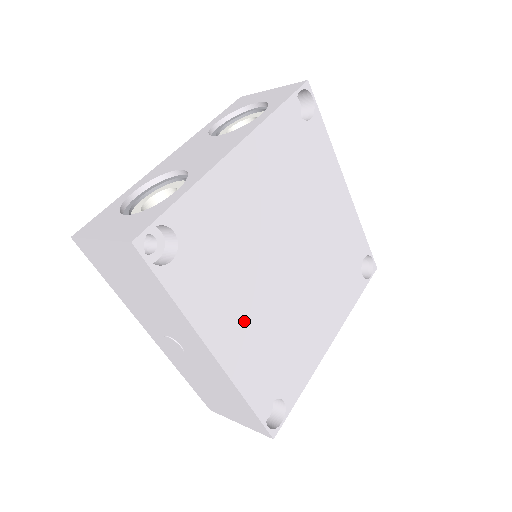
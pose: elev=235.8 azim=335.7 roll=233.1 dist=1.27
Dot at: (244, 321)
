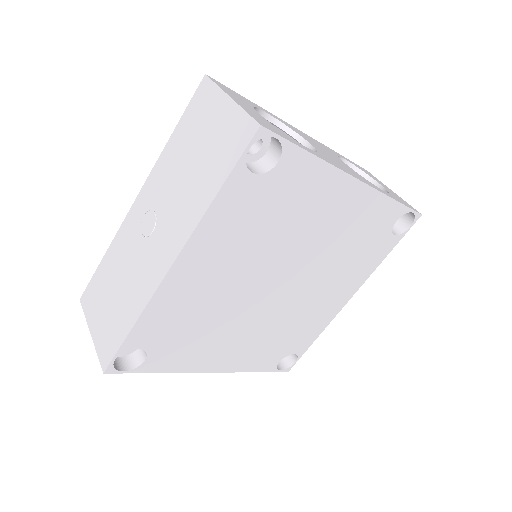
Dot at: (213, 274)
